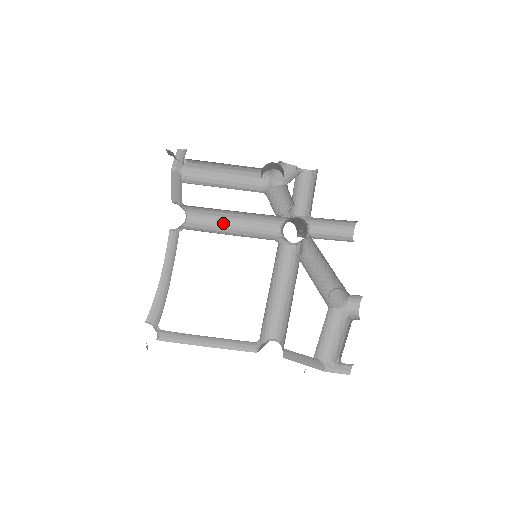
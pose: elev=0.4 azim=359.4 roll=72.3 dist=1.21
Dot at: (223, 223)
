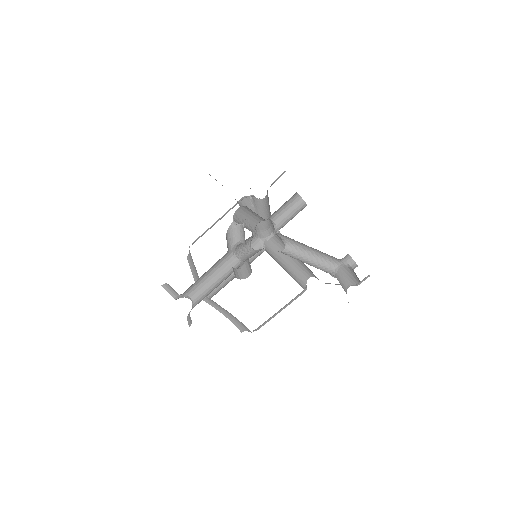
Dot at: occluded
